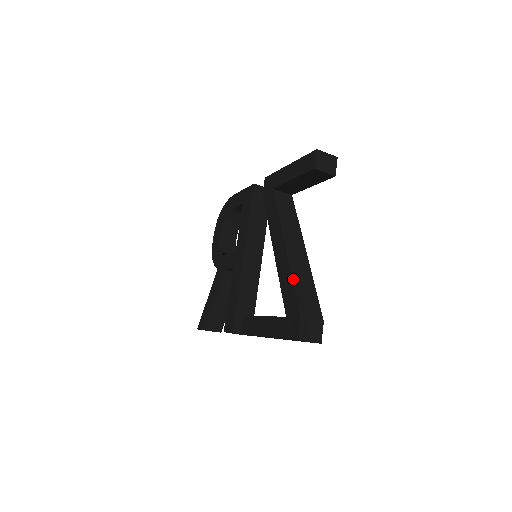
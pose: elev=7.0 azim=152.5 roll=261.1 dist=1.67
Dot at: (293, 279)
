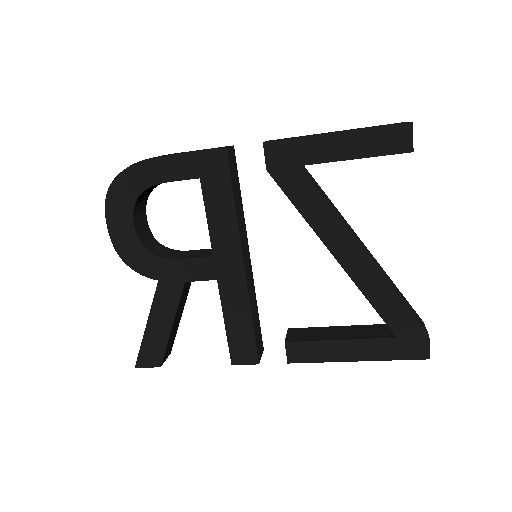
Dot at: (398, 295)
